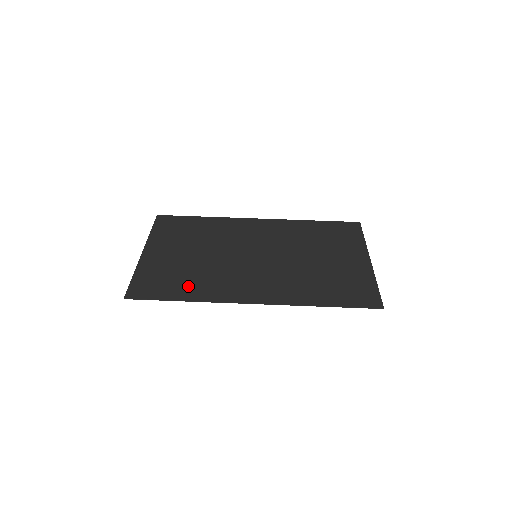
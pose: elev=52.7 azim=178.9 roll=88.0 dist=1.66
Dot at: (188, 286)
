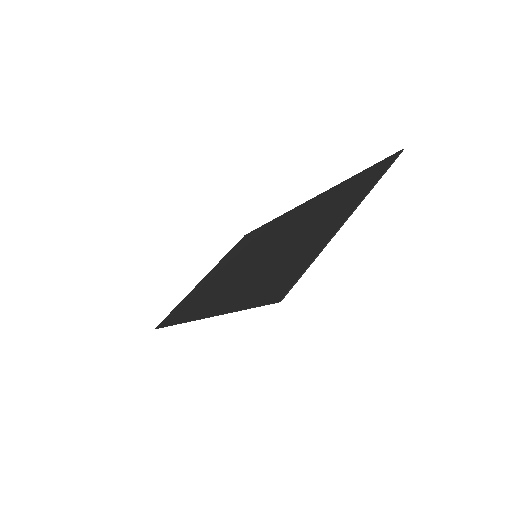
Dot at: (188, 308)
